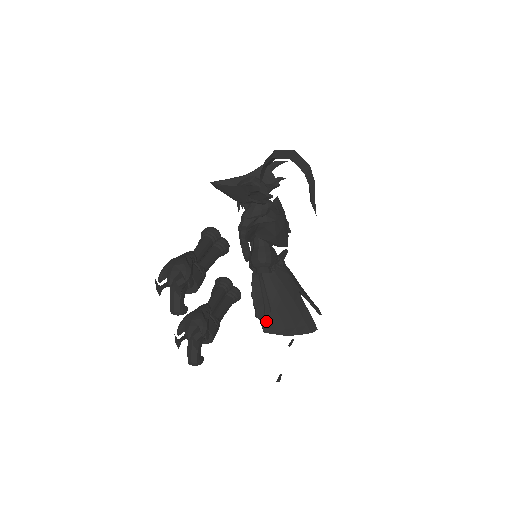
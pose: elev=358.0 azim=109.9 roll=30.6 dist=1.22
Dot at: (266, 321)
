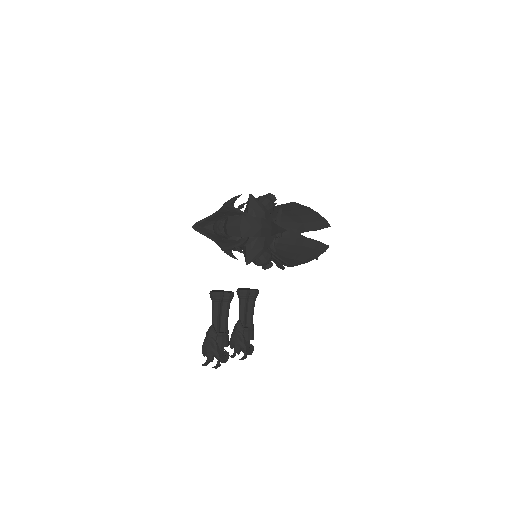
Dot at: (287, 264)
